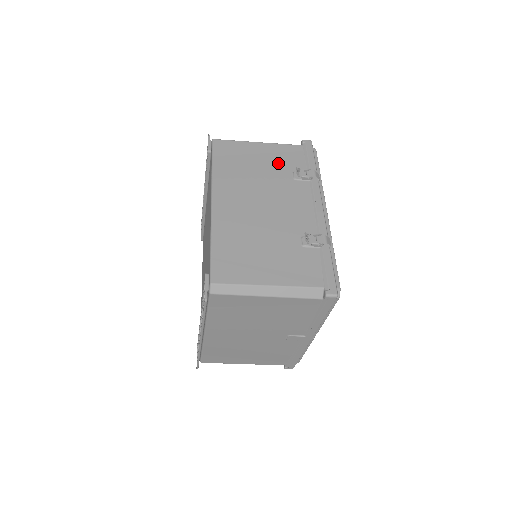
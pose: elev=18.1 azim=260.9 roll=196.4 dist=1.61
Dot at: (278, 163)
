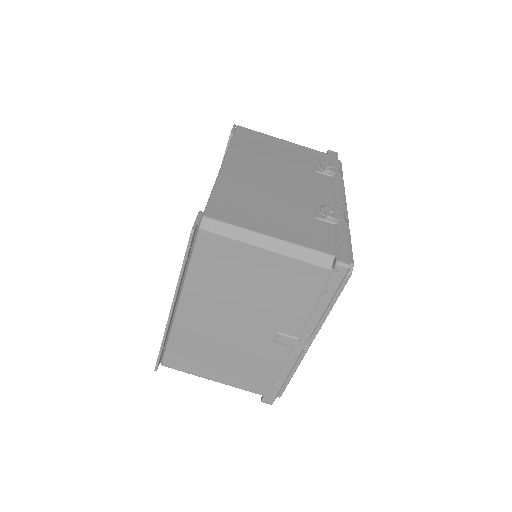
Dot at: (301, 157)
